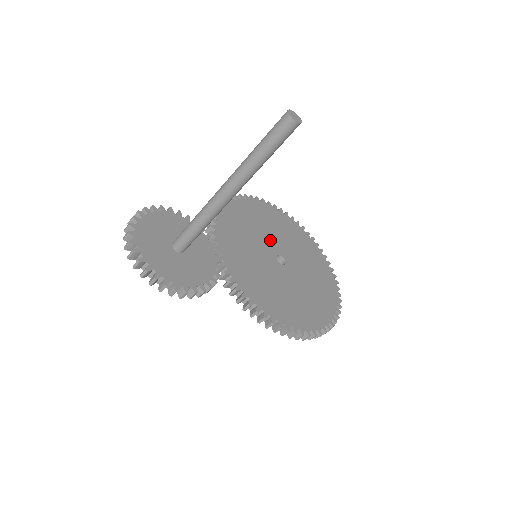
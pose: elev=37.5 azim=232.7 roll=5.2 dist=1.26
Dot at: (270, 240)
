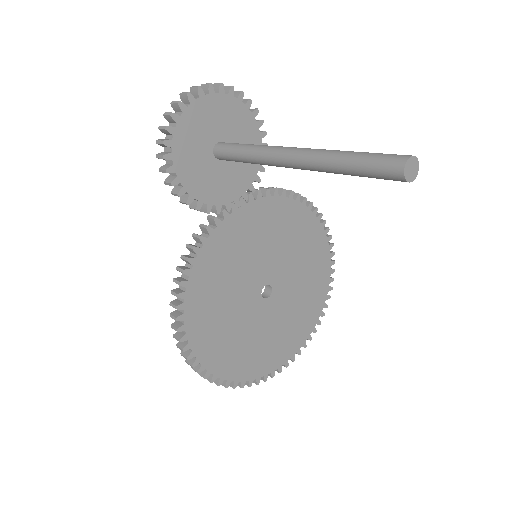
Dot at: (286, 272)
